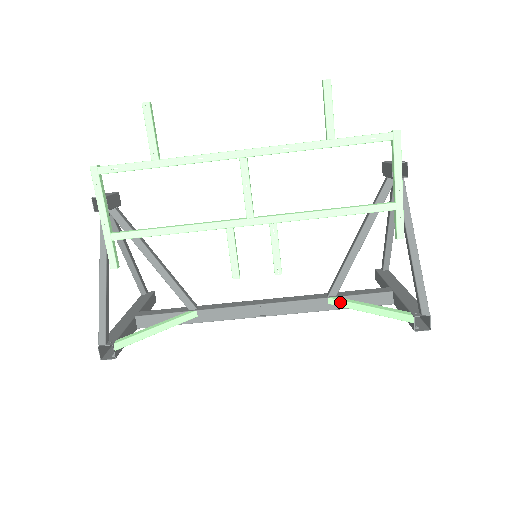
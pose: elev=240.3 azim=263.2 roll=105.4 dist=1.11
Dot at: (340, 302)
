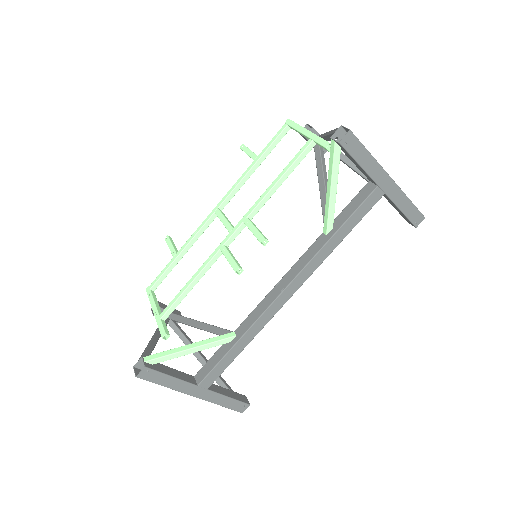
Dot at: (325, 219)
